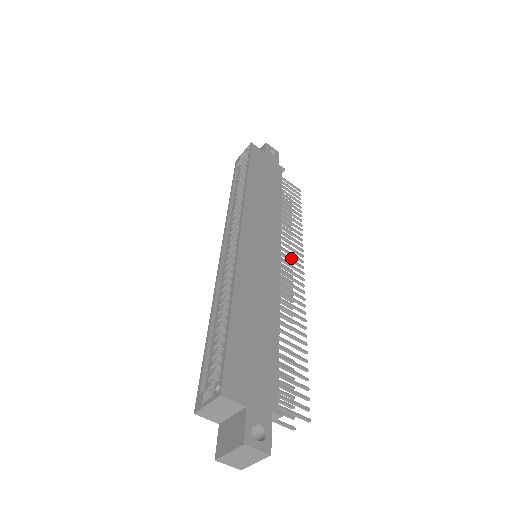
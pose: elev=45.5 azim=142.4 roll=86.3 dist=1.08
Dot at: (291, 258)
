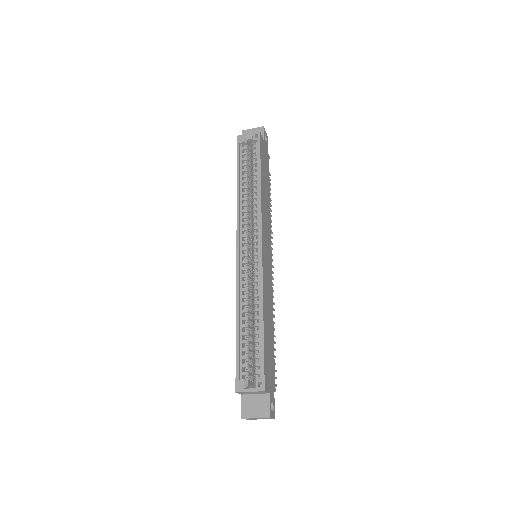
Dot at: occluded
